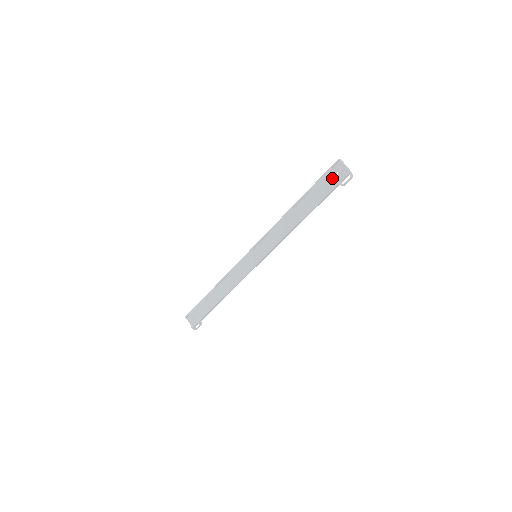
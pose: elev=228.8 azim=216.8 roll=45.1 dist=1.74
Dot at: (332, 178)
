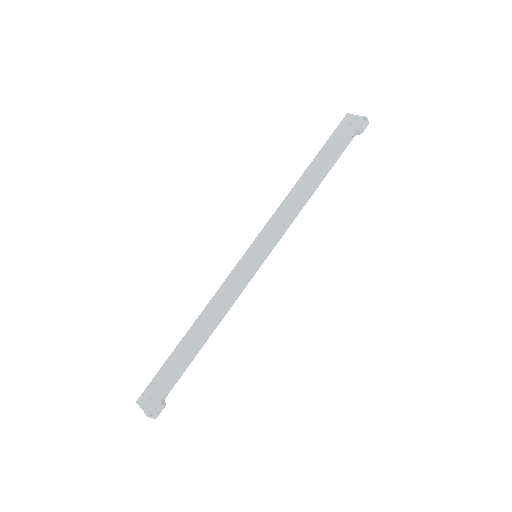
Dot at: (344, 131)
